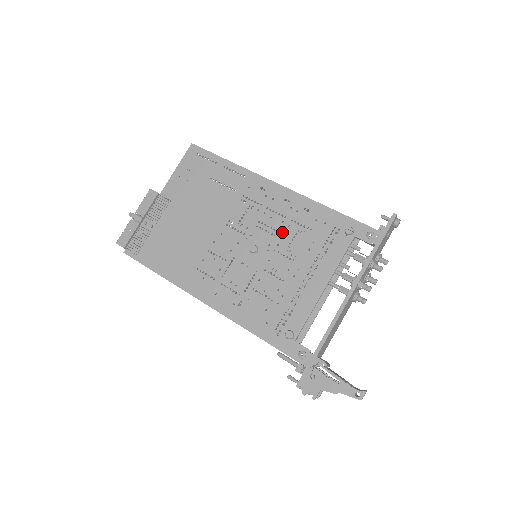
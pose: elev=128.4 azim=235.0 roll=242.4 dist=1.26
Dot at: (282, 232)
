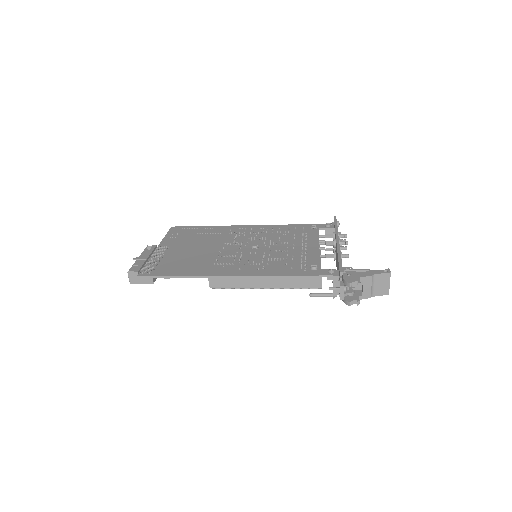
Dot at: (269, 238)
